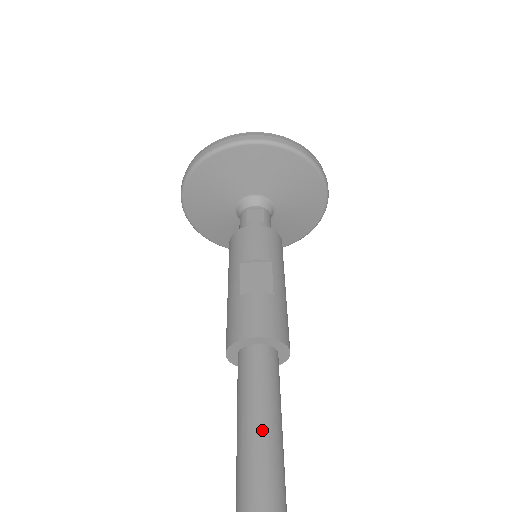
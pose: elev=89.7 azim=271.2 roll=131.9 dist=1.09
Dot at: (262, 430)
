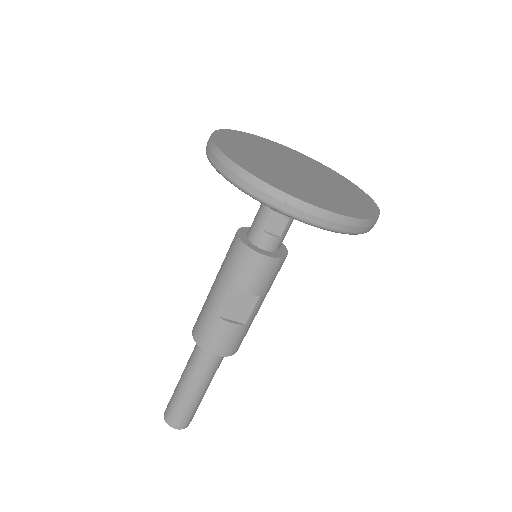
Dot at: (195, 394)
